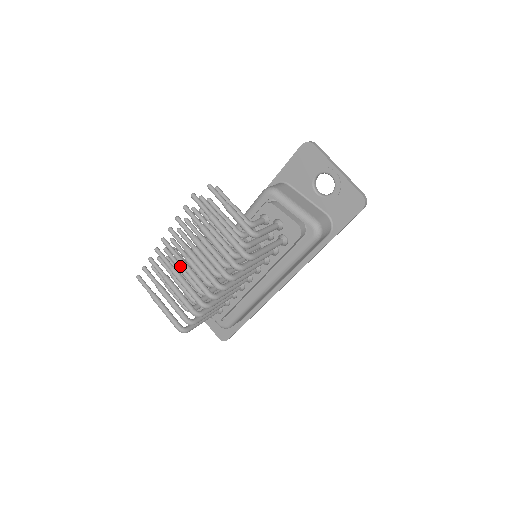
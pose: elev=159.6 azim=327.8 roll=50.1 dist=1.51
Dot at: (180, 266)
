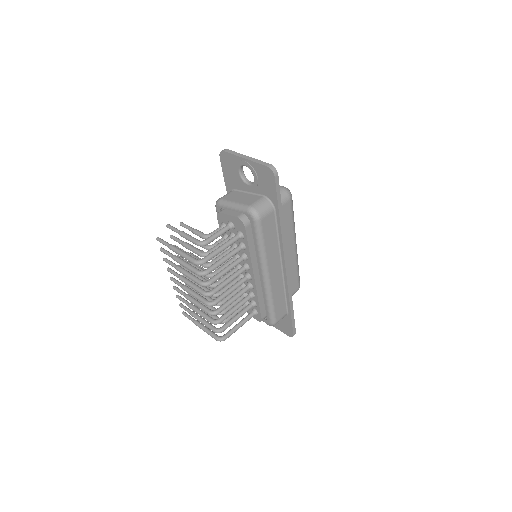
Dot at: (197, 292)
